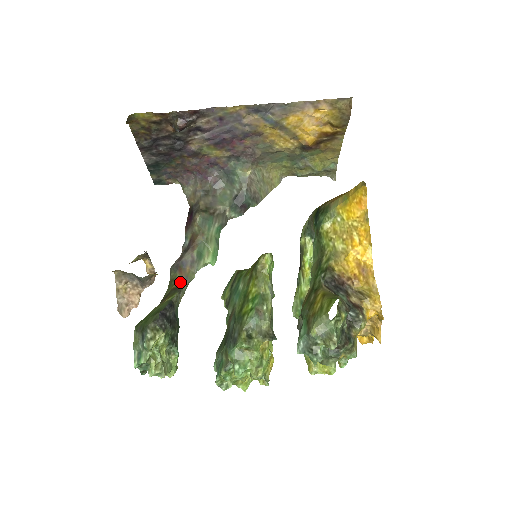
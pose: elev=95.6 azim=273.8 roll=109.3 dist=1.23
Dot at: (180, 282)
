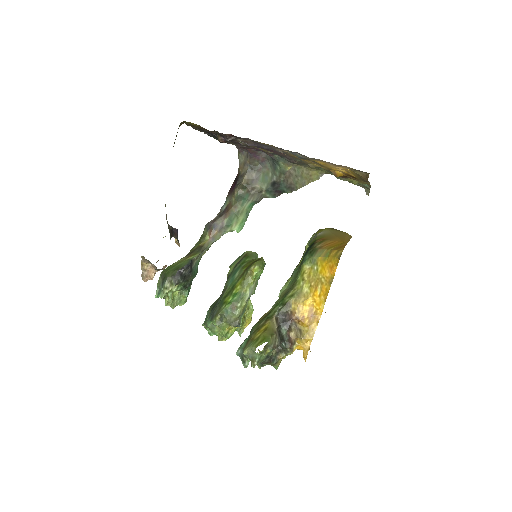
Dot at: (206, 242)
